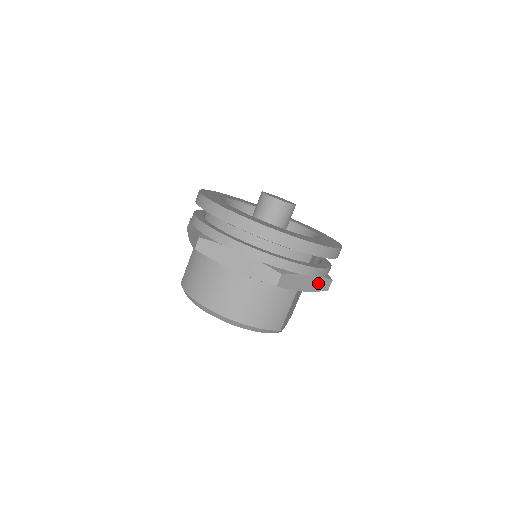
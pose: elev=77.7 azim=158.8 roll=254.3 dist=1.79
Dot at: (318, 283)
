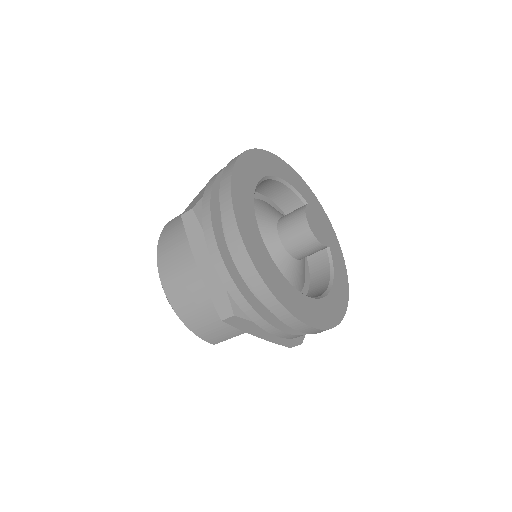
Dot at: (281, 338)
